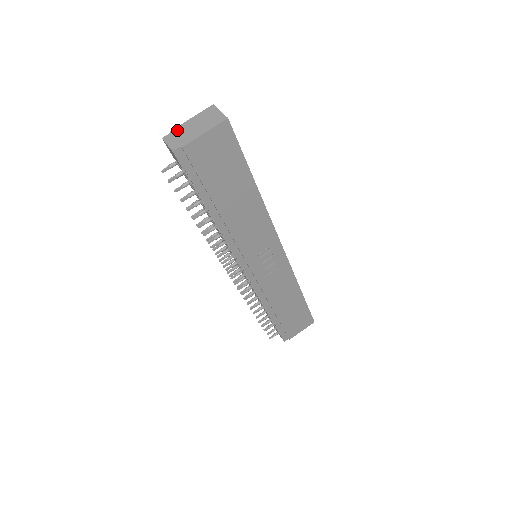
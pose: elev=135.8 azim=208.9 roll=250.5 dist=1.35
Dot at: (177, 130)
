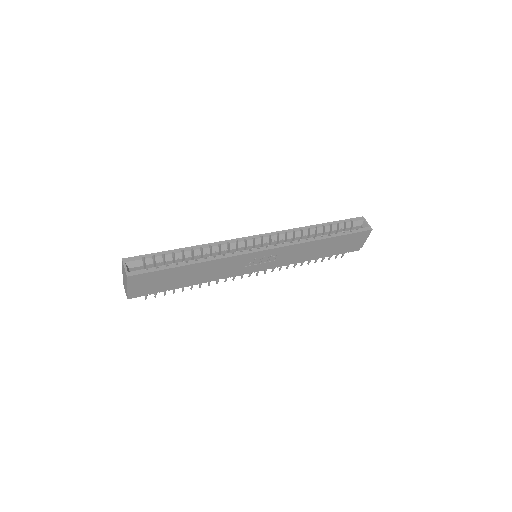
Dot at: (123, 280)
